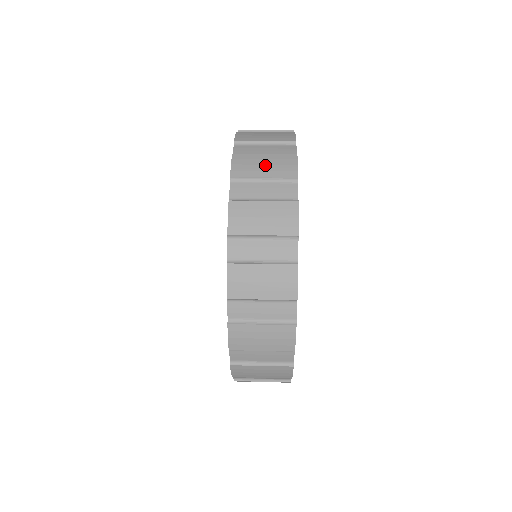
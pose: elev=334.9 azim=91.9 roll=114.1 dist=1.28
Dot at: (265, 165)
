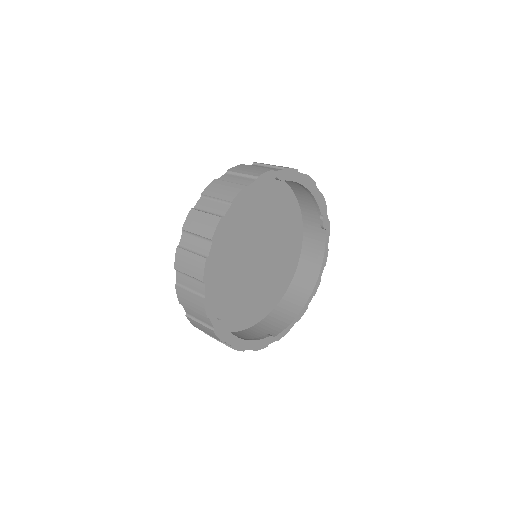
Dot at: (201, 224)
